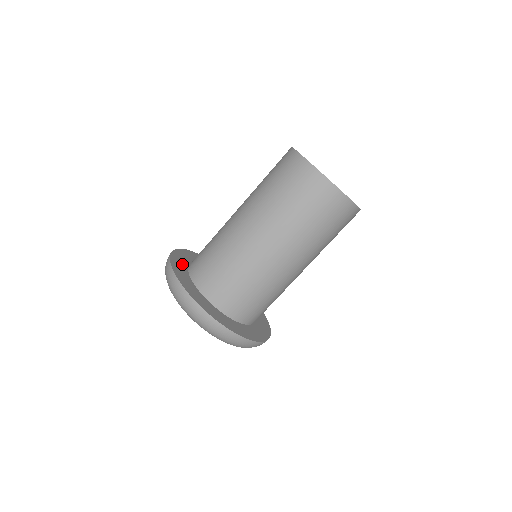
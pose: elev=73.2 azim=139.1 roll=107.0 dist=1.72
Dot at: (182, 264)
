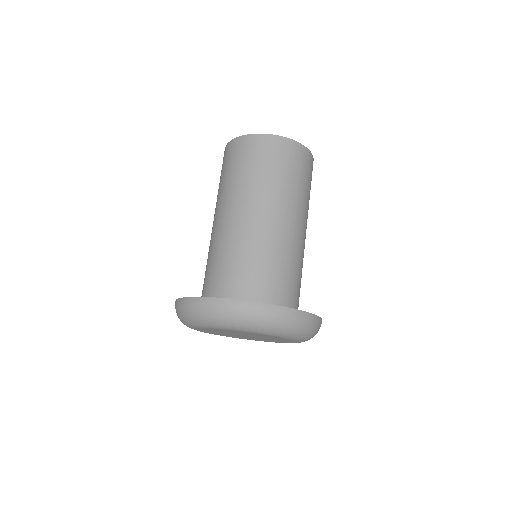
Dot at: occluded
